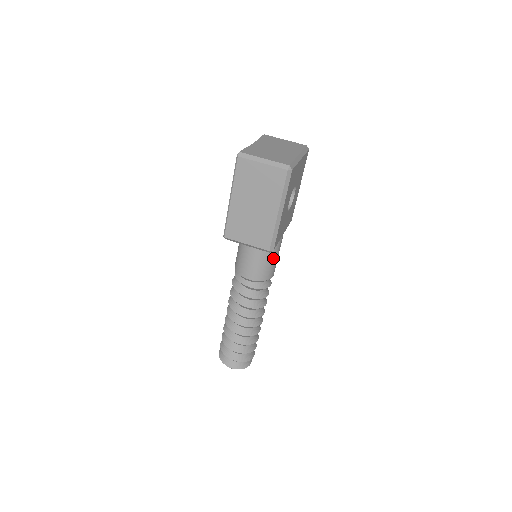
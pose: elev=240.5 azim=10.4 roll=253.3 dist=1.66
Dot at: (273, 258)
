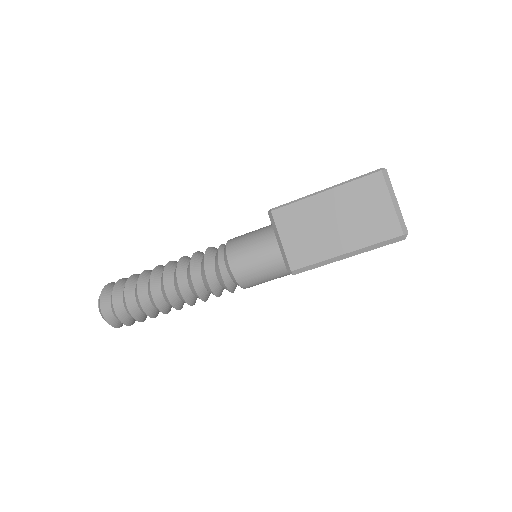
Dot at: (271, 277)
